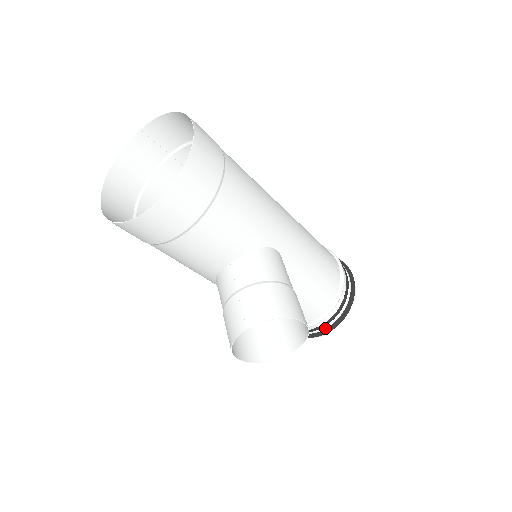
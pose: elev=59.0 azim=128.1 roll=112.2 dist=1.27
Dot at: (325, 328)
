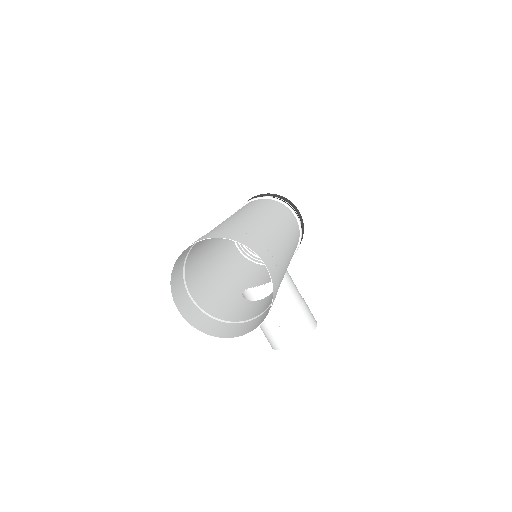
Dot at: occluded
